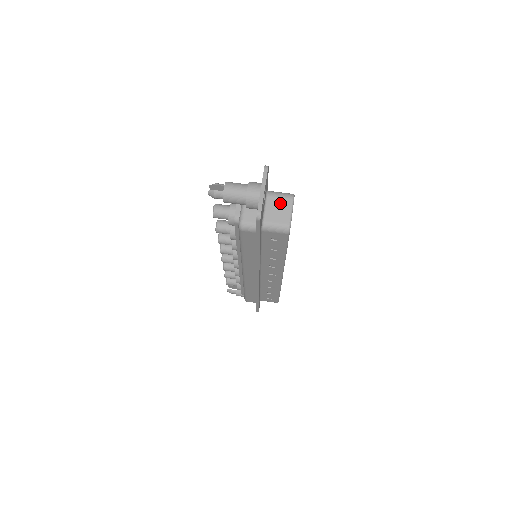
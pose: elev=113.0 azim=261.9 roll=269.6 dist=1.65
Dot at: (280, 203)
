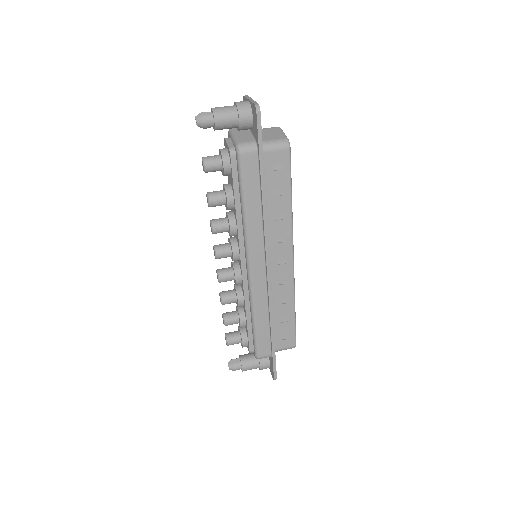
Dot at: (269, 131)
